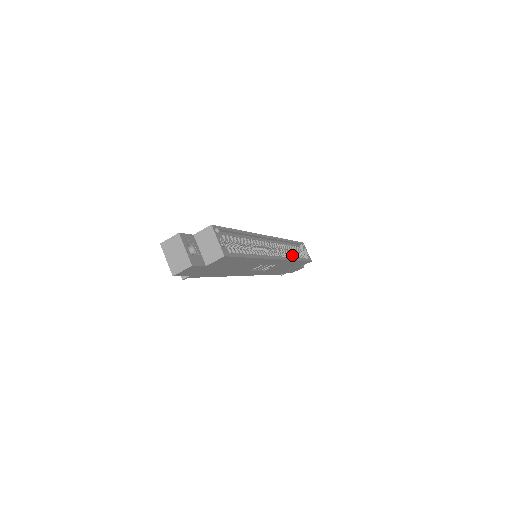
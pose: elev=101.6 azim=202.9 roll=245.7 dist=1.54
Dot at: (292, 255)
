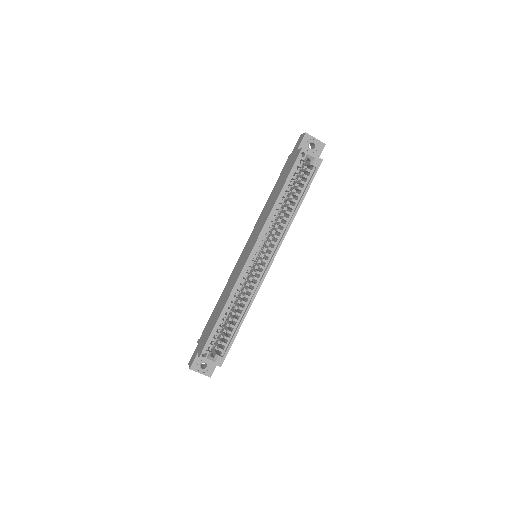
Dot at: occluded
